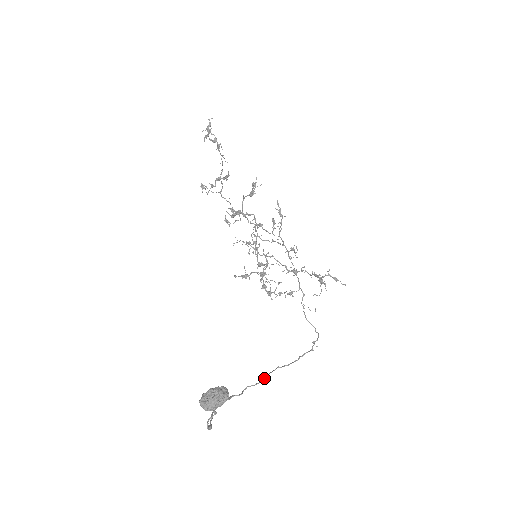
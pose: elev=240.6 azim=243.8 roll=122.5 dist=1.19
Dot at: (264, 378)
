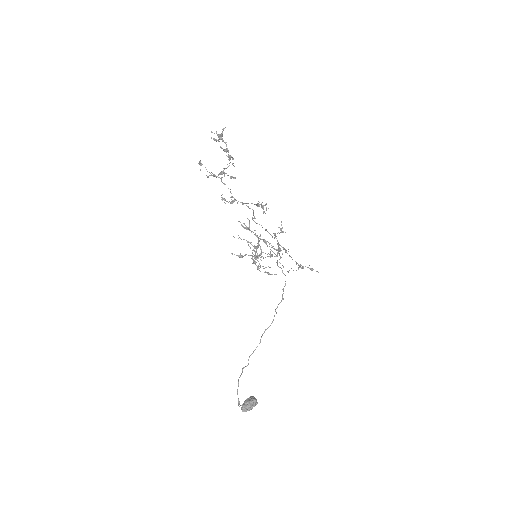
Dot at: occluded
